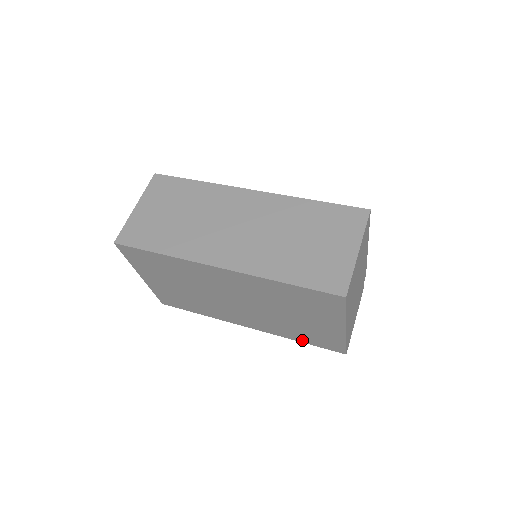
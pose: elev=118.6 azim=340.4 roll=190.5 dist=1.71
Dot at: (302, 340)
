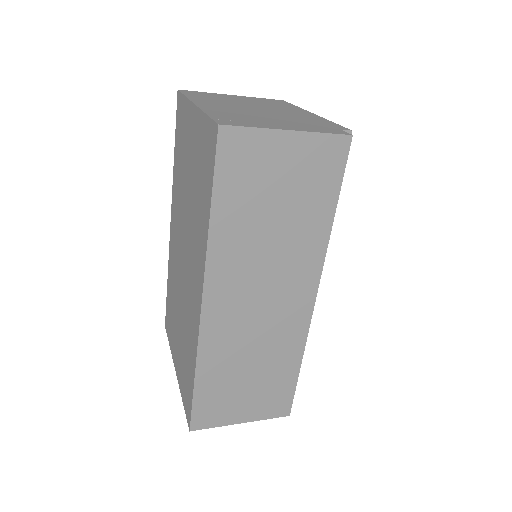
Dot at: (208, 206)
